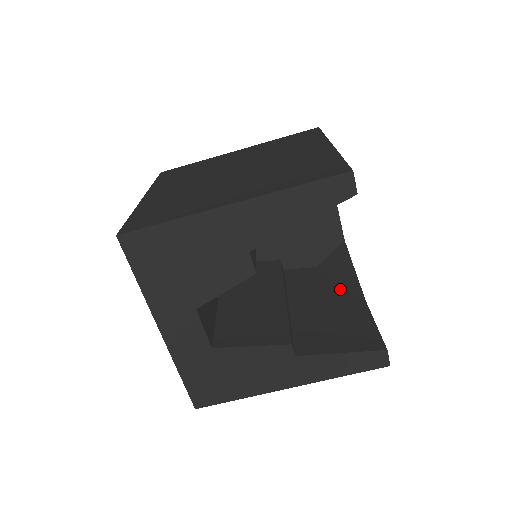
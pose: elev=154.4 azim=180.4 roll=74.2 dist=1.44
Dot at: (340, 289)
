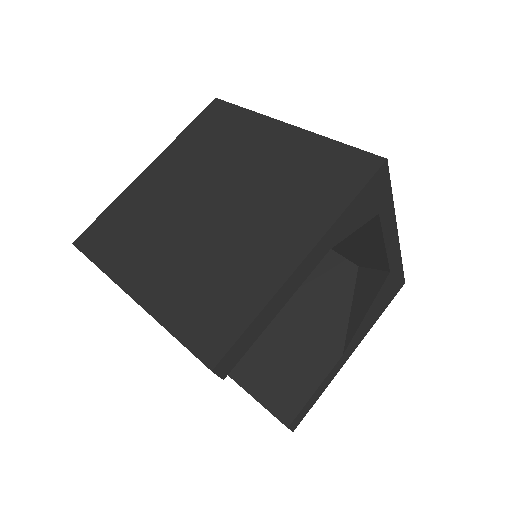
Dot at: (340, 320)
